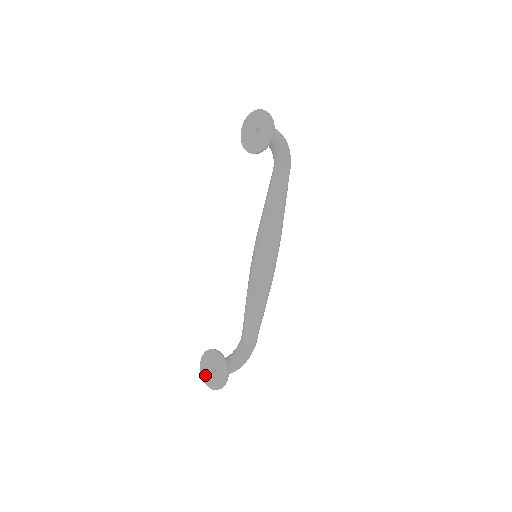
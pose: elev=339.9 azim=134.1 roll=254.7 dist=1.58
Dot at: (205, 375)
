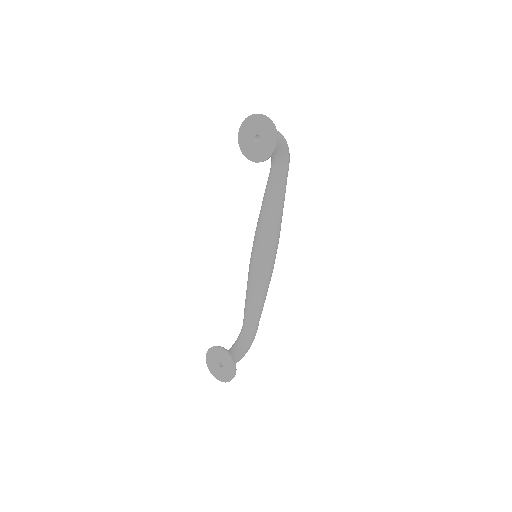
Dot at: (212, 368)
